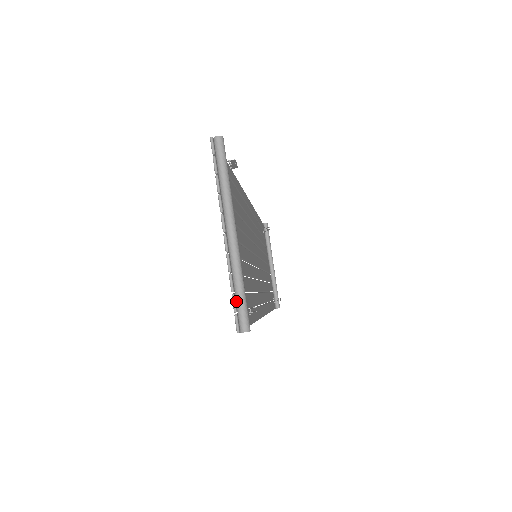
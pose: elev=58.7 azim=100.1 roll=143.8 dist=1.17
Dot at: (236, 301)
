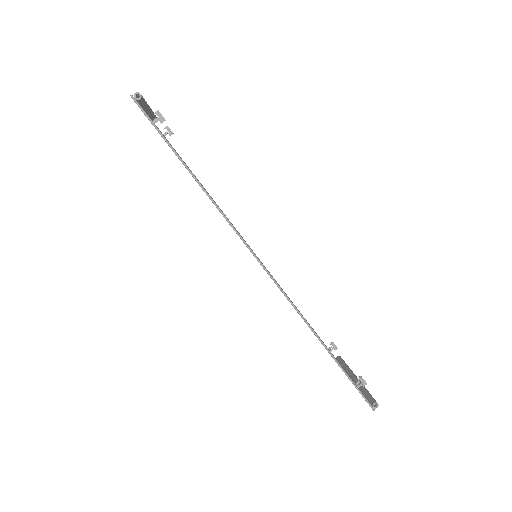
Dot at: occluded
